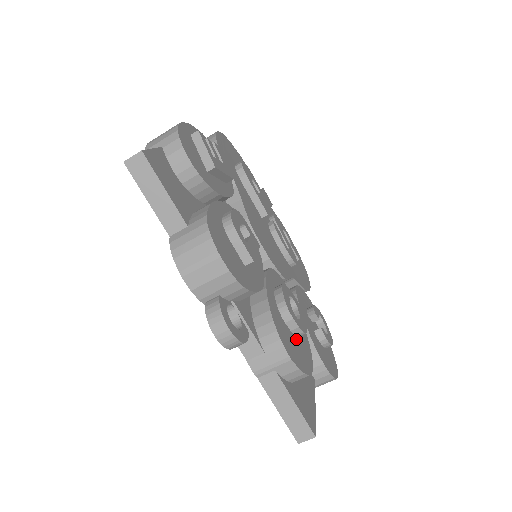
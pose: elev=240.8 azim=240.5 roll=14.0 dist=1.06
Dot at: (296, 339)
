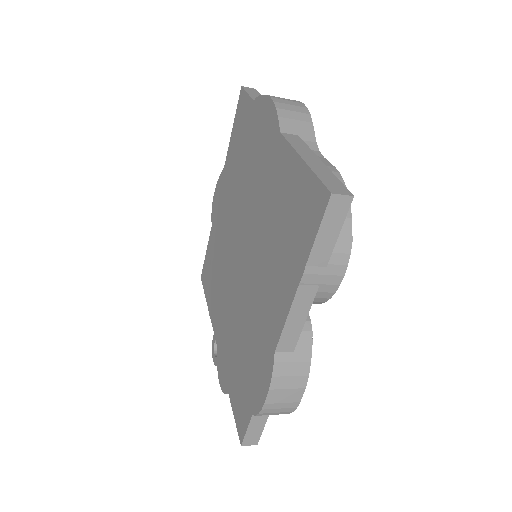
Dot at: occluded
